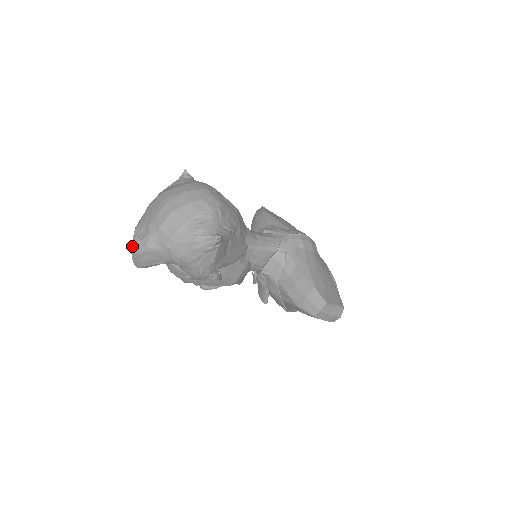
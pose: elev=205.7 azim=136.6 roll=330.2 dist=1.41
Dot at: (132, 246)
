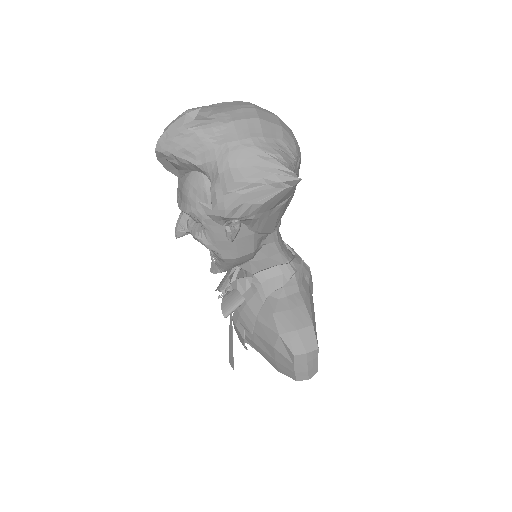
Dot at: (179, 118)
